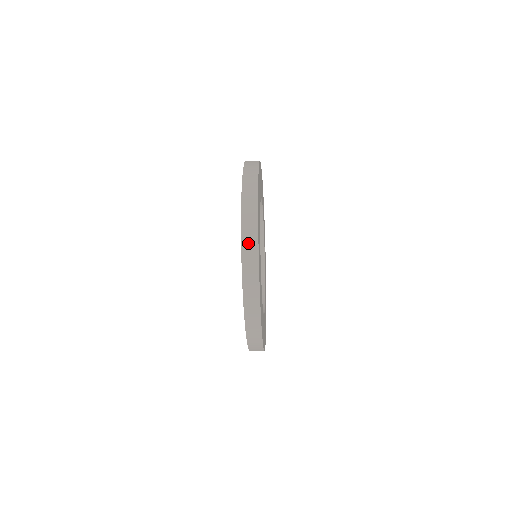
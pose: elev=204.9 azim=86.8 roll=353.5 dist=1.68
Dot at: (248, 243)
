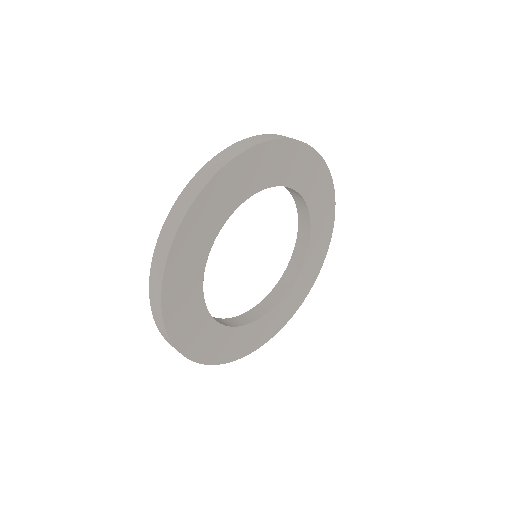
Dot at: (160, 328)
